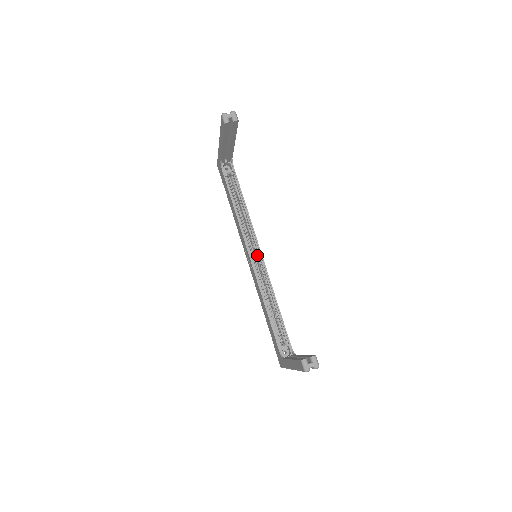
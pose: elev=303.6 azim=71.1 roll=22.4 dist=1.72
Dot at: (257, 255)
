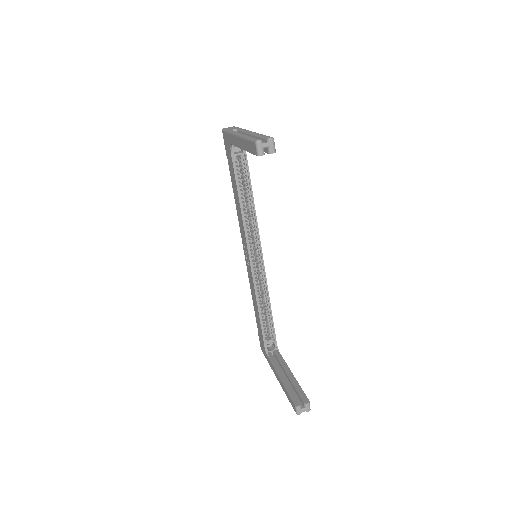
Dot at: (257, 255)
